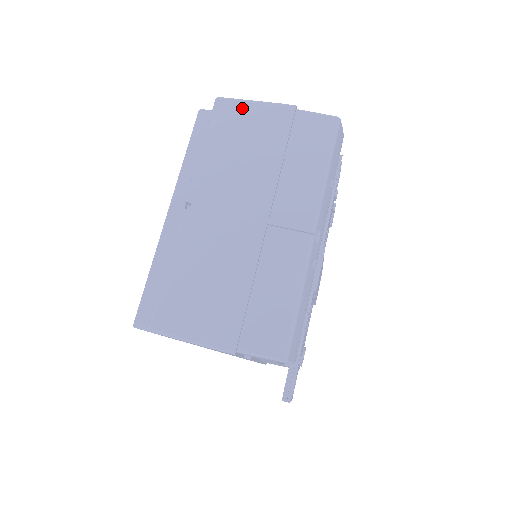
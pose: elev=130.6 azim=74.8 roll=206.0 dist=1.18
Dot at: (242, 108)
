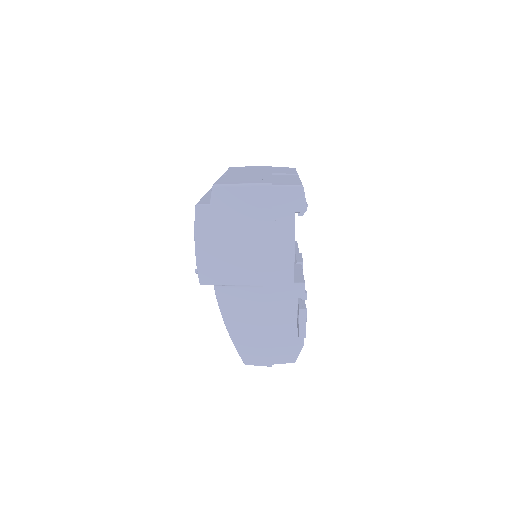
Dot at: occluded
